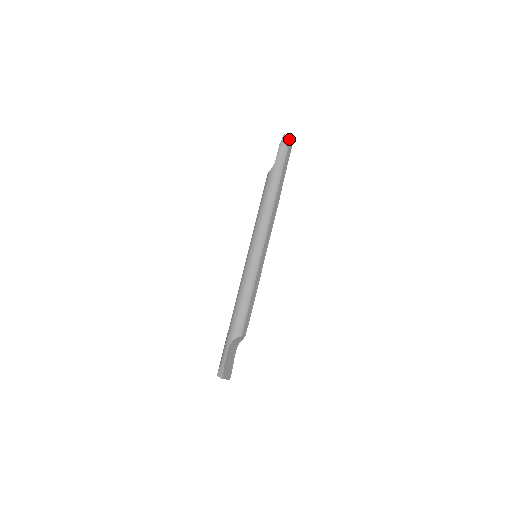
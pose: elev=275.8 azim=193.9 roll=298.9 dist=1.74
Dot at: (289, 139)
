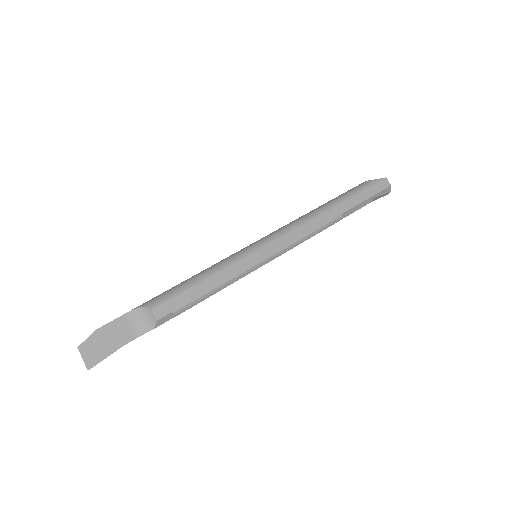
Dot at: (382, 179)
